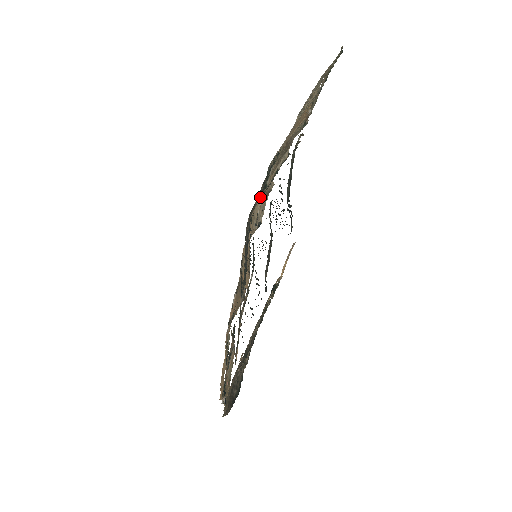
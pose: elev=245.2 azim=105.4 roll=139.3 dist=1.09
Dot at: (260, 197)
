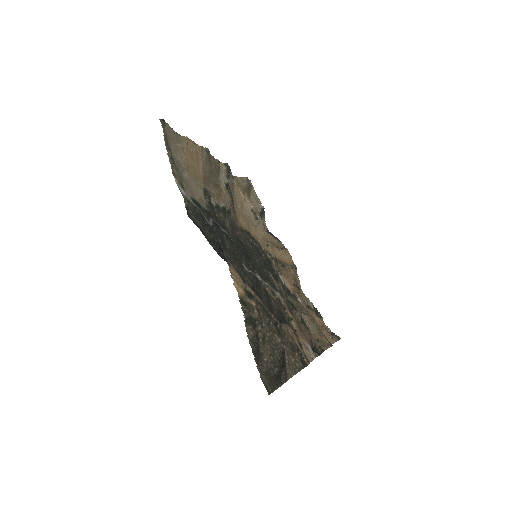
Dot at: (230, 214)
